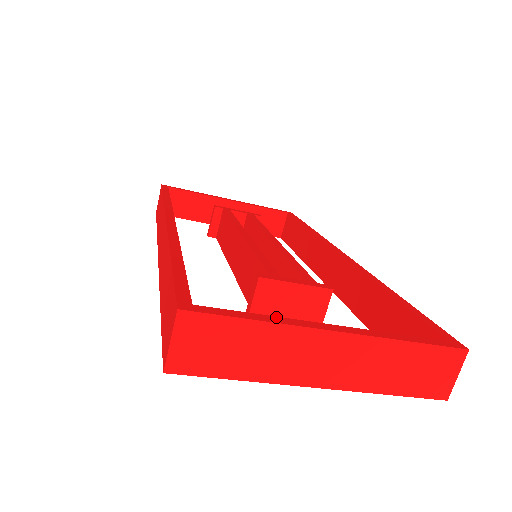
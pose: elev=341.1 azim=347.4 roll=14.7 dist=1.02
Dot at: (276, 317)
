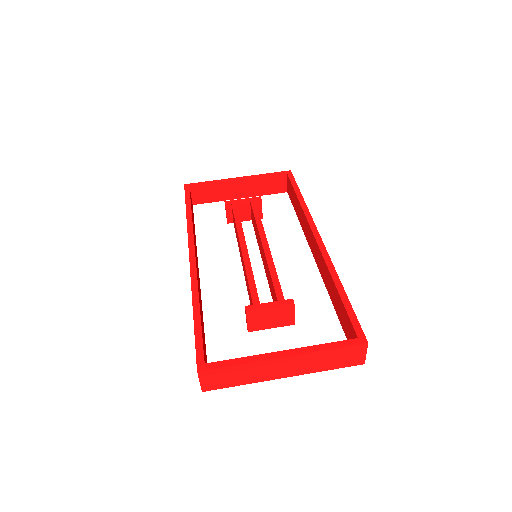
Dot at: (249, 357)
